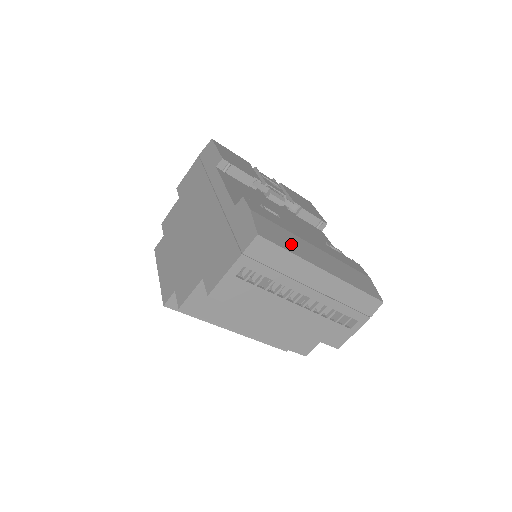
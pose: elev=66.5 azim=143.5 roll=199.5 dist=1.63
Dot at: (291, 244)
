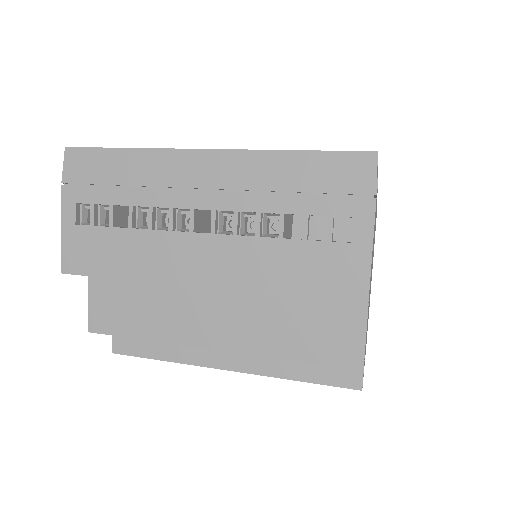
Dot at: occluded
